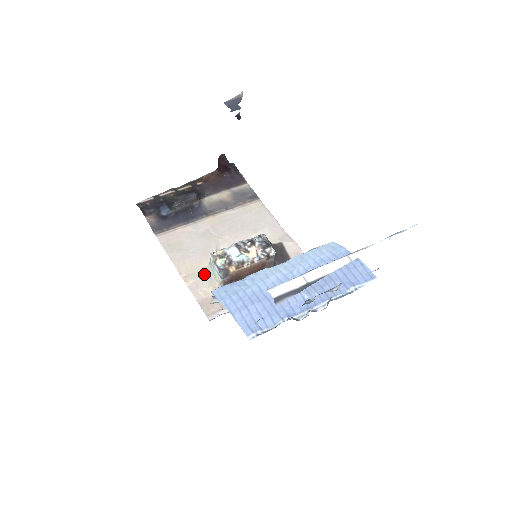
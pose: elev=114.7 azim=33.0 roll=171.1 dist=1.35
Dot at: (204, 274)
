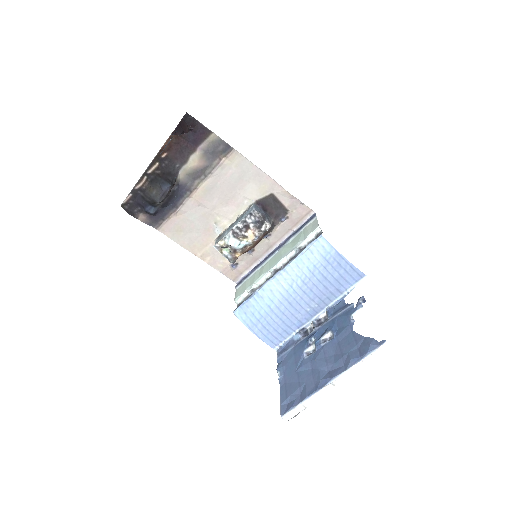
Dot at: (215, 249)
